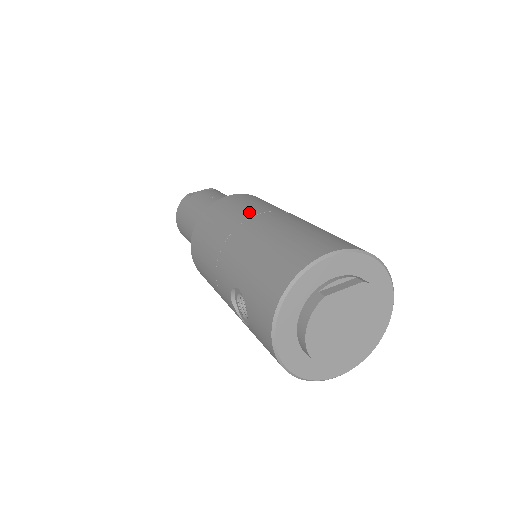
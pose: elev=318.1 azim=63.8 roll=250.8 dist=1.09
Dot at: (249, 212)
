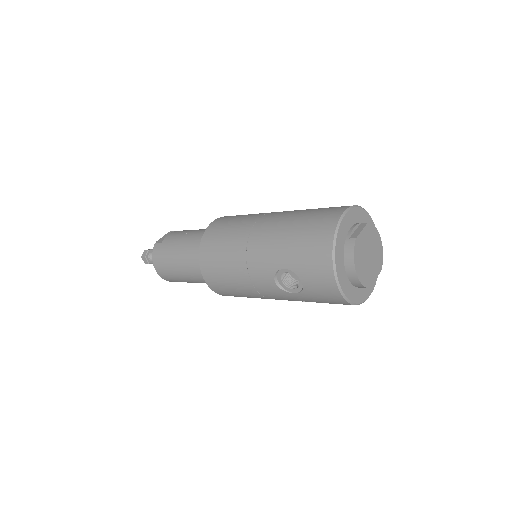
Dot at: (249, 221)
